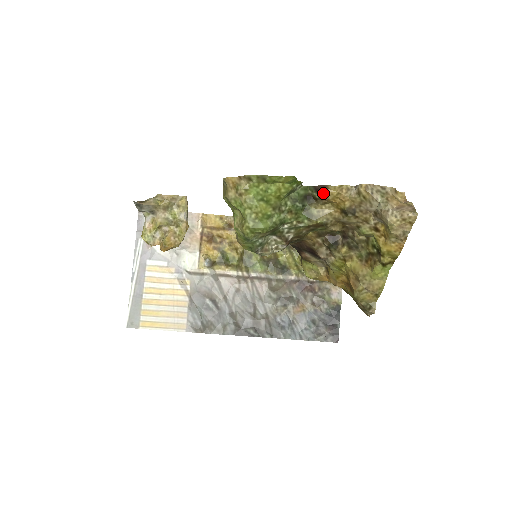
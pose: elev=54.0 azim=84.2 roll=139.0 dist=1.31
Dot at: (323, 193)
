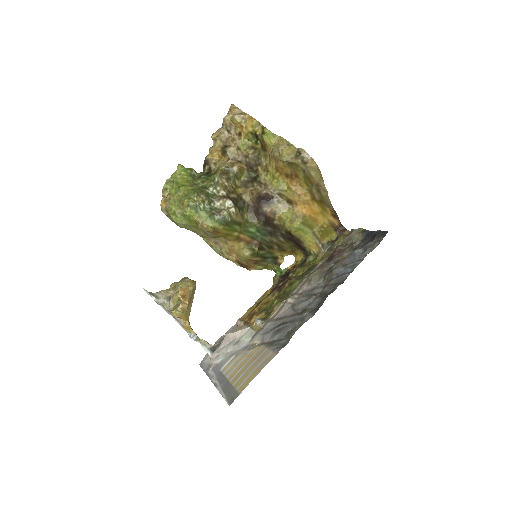
Dot at: (205, 160)
